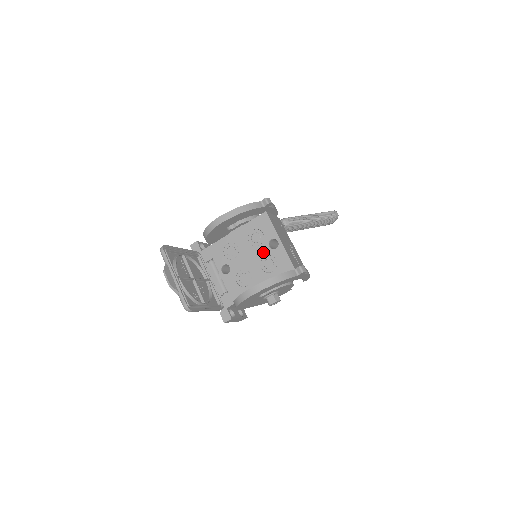
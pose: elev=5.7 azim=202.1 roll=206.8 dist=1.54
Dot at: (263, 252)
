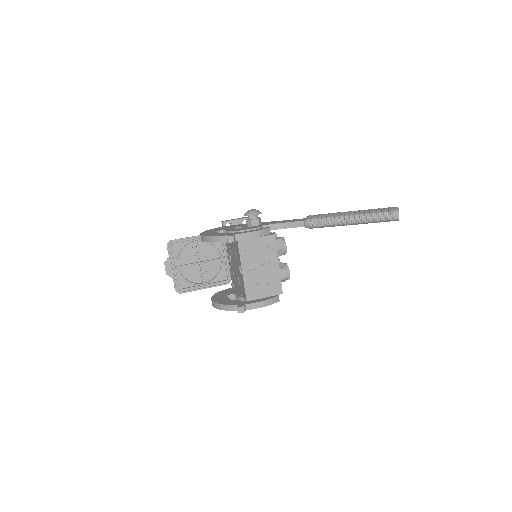
Dot at: (238, 269)
